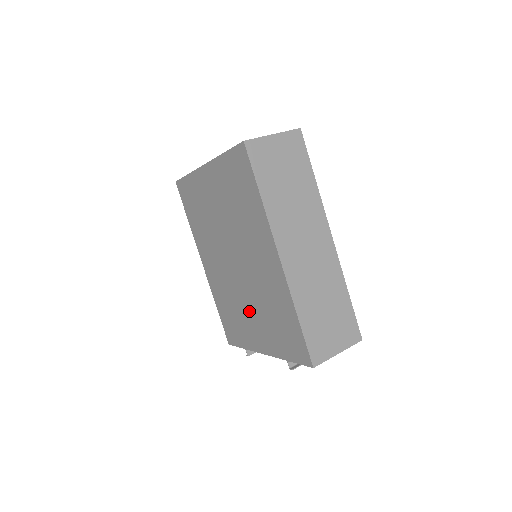
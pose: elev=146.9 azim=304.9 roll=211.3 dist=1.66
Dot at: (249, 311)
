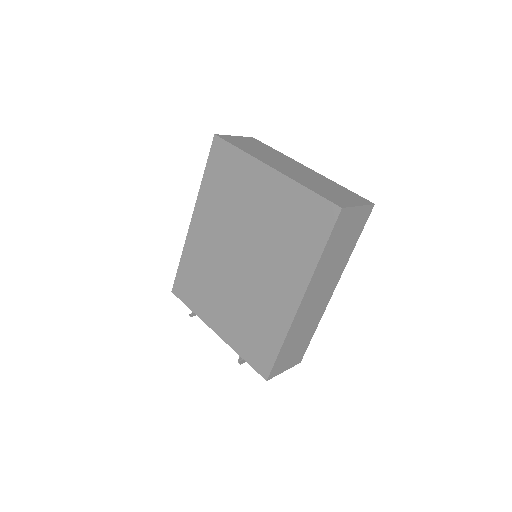
Dot at: (225, 297)
